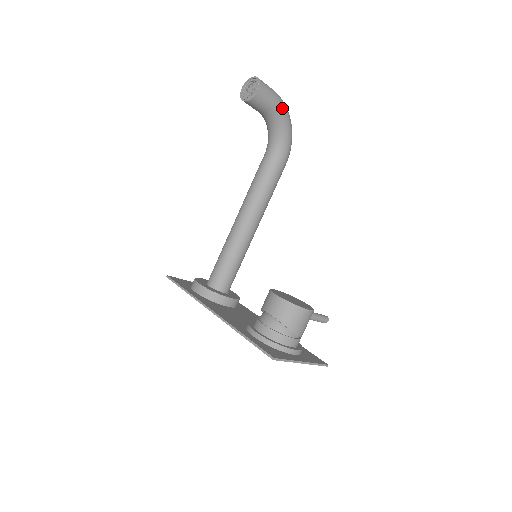
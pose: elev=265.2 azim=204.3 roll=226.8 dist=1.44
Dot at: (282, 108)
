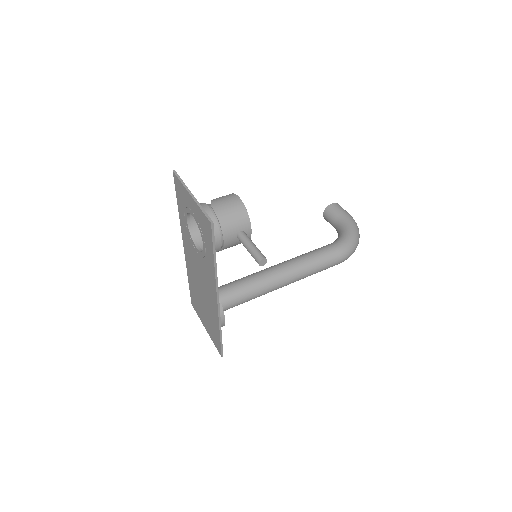
Dot at: (350, 220)
